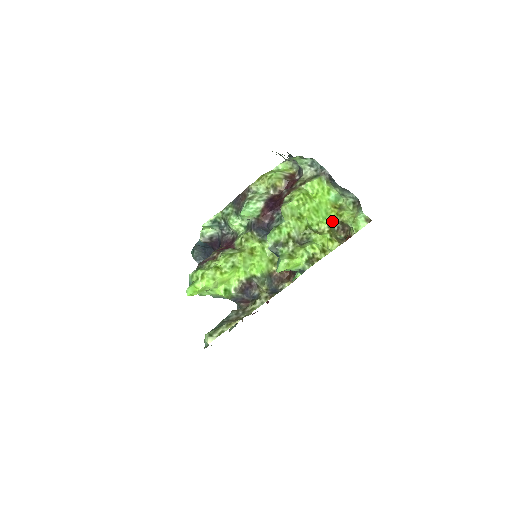
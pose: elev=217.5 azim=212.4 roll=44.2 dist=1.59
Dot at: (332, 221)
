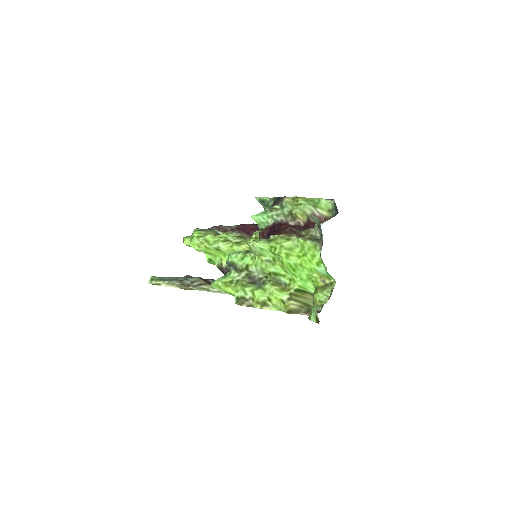
Dot at: occluded
